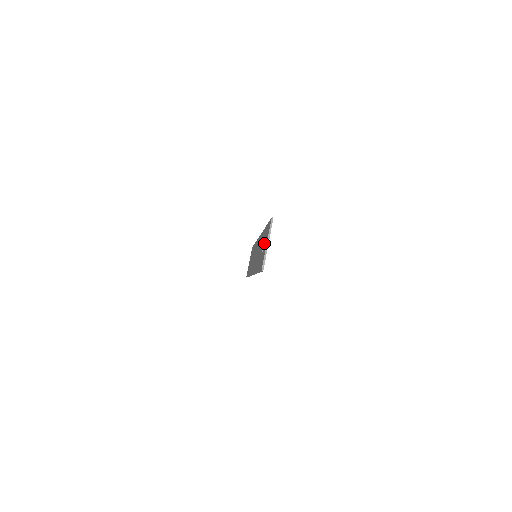
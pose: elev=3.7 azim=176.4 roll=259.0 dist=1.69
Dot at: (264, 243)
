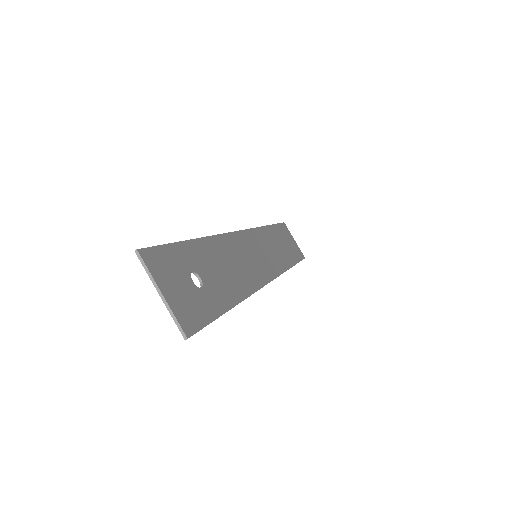
Dot at: (183, 279)
